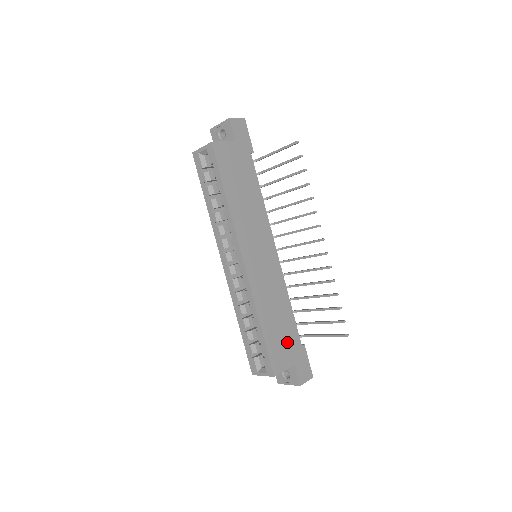
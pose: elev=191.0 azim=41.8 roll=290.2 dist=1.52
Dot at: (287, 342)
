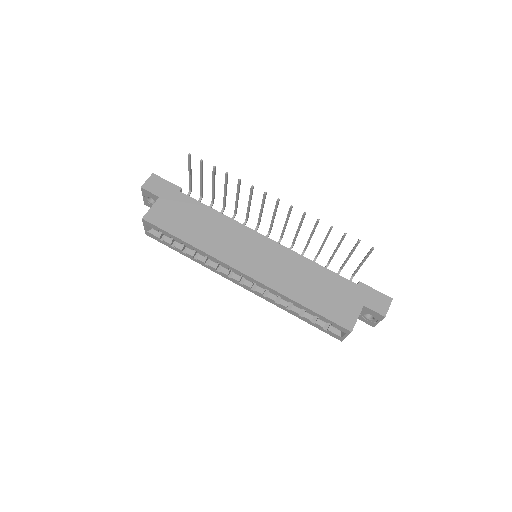
Dot at: (340, 295)
